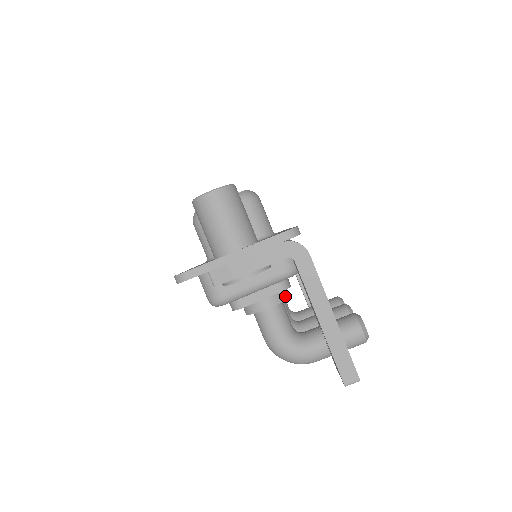
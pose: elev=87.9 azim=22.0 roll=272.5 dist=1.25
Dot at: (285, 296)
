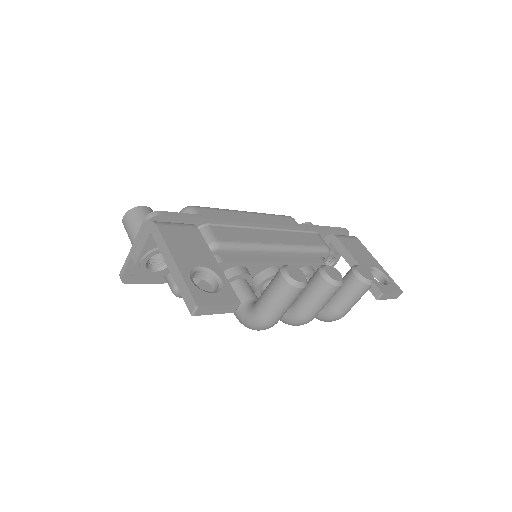
Dot at: (235, 273)
